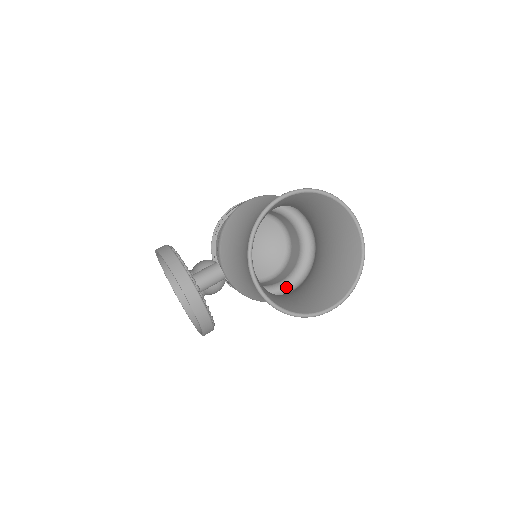
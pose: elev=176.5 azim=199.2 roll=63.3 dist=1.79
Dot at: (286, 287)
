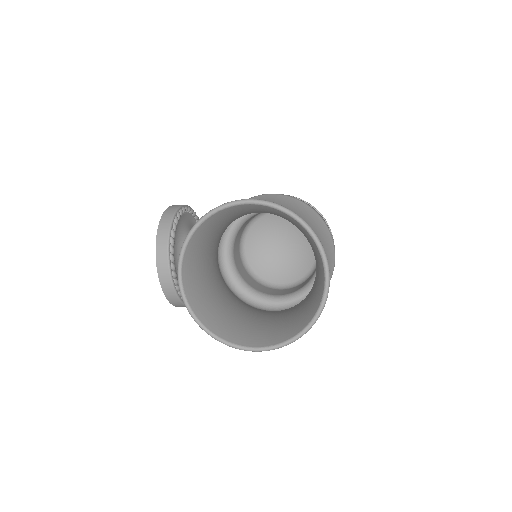
Dot at: (278, 304)
